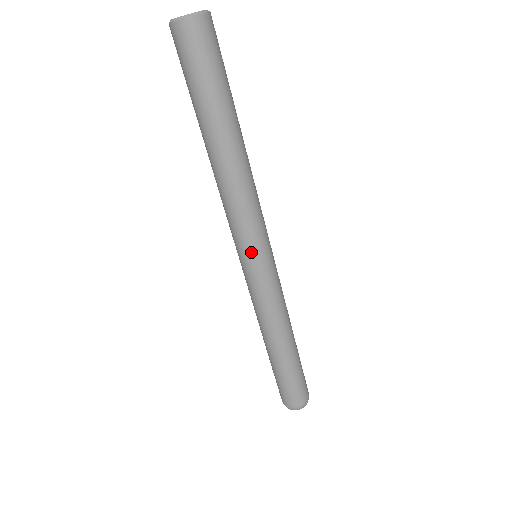
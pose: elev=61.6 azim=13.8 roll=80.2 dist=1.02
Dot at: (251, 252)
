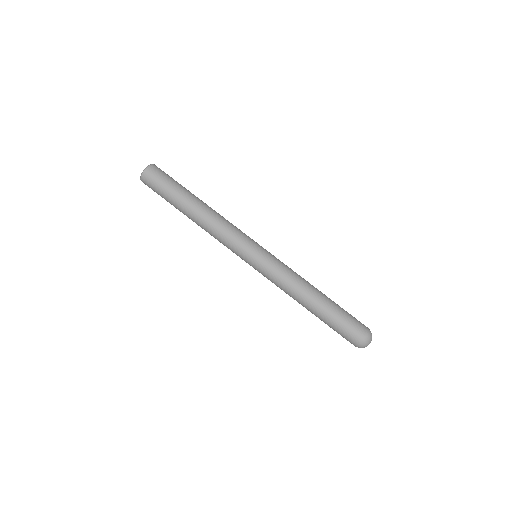
Dot at: (246, 252)
